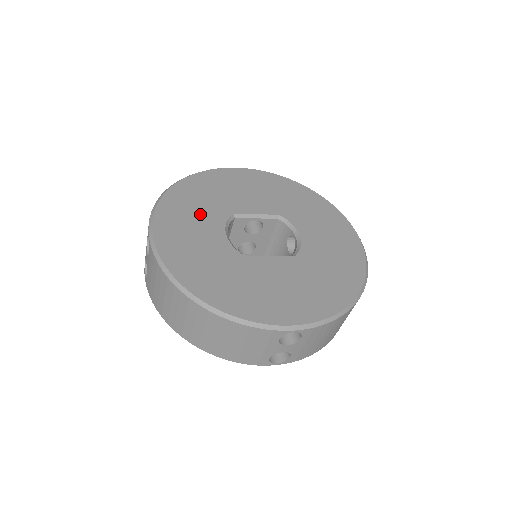
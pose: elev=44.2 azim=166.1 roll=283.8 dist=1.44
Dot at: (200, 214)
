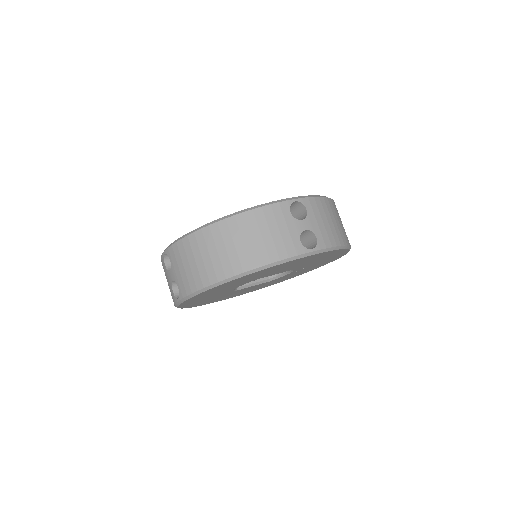
Dot at: occluded
